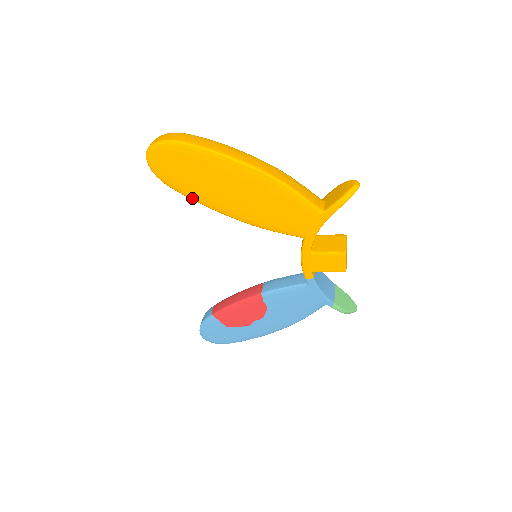
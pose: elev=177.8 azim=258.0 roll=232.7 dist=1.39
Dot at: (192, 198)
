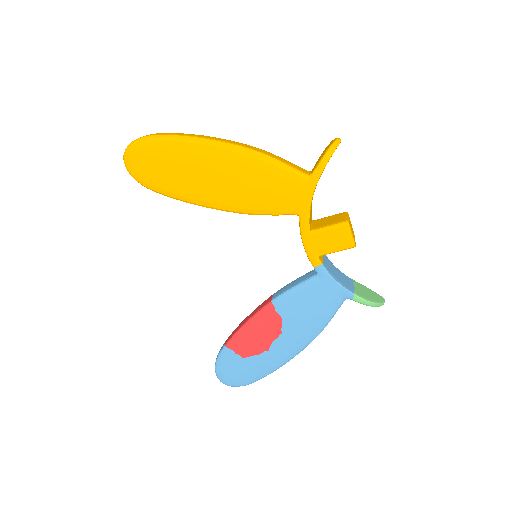
Dot at: (175, 197)
